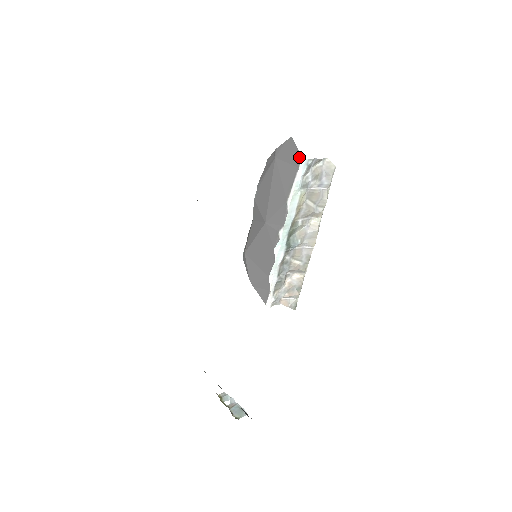
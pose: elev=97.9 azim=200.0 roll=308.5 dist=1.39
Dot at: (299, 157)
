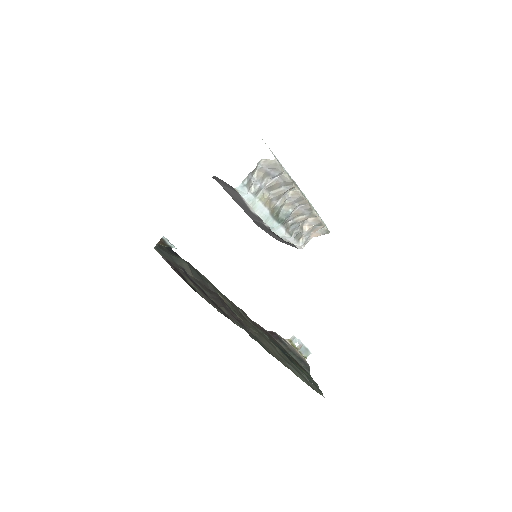
Dot at: (232, 188)
